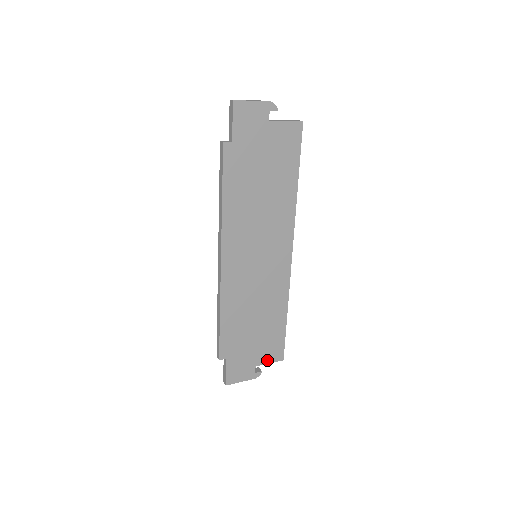
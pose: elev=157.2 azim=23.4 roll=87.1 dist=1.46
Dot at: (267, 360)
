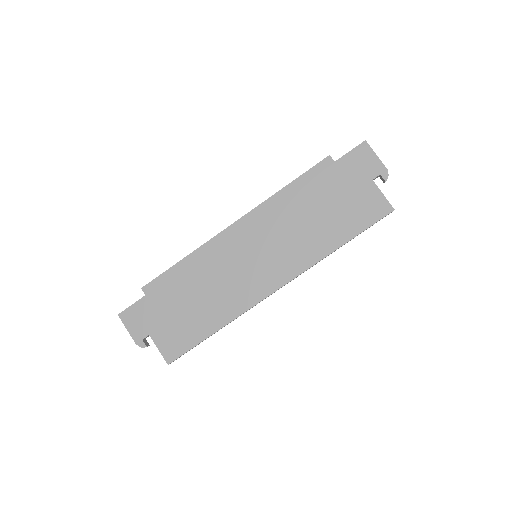
Dot at: (161, 344)
